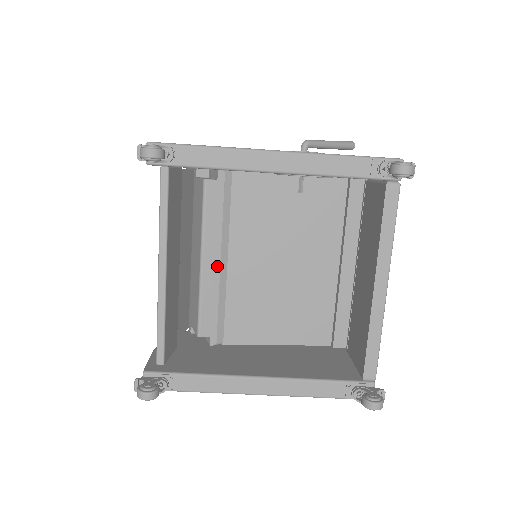
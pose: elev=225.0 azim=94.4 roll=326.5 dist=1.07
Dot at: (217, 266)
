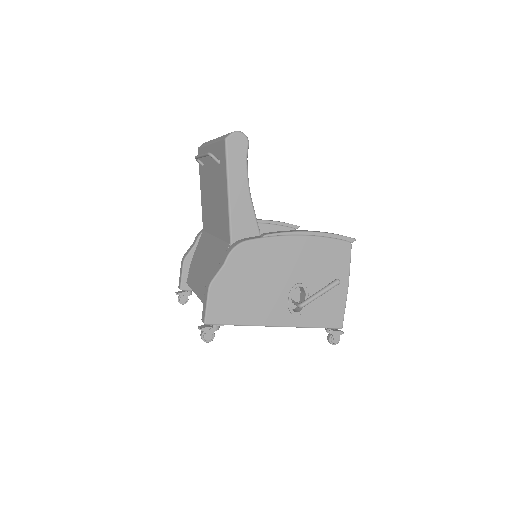
Dot at: occluded
